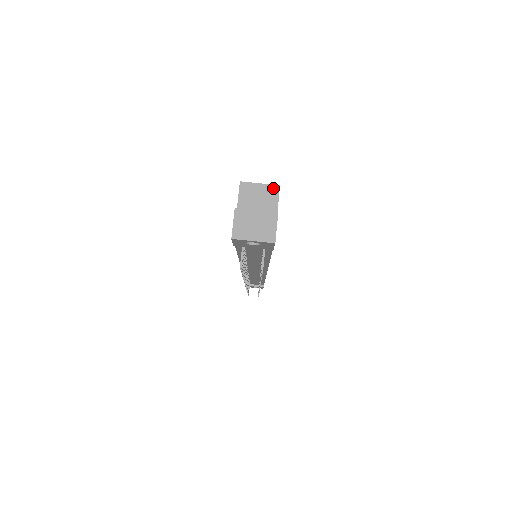
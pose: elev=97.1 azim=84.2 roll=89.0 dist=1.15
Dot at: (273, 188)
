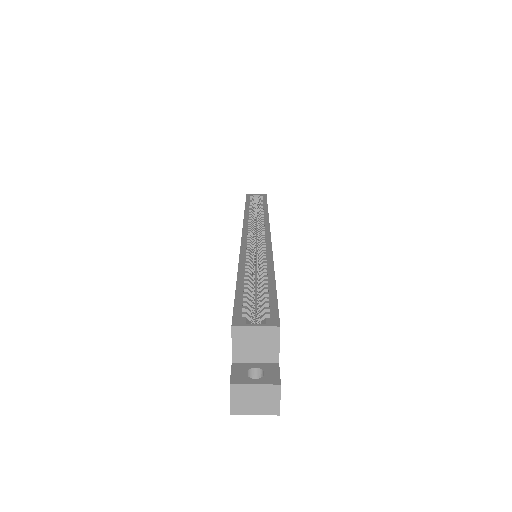
Dot at: (272, 330)
